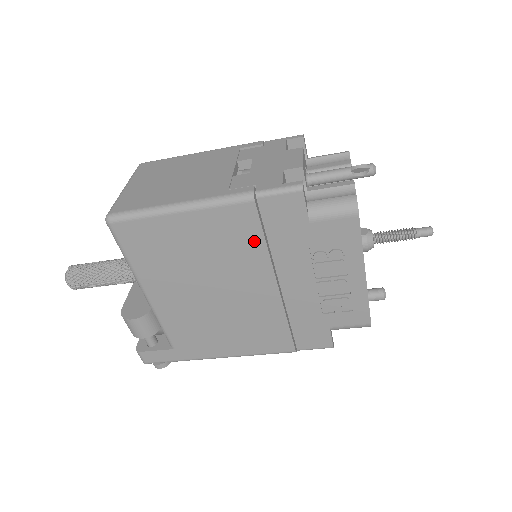
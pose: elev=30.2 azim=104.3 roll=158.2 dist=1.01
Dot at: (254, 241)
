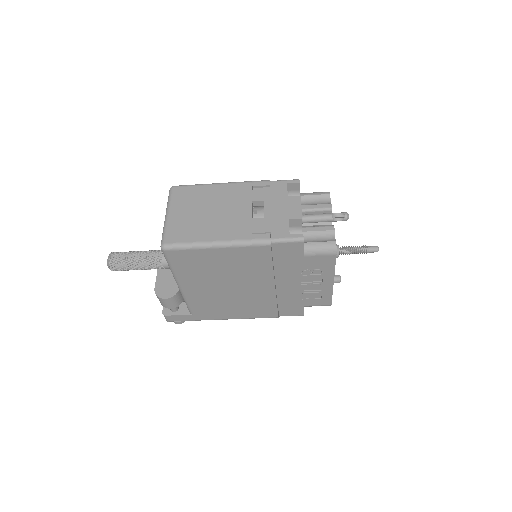
Dot at: (265, 264)
